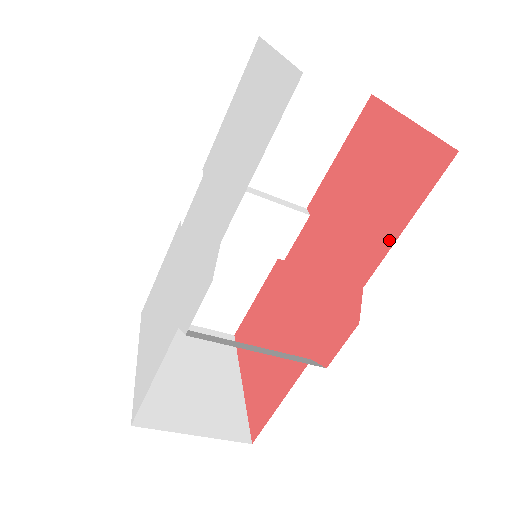
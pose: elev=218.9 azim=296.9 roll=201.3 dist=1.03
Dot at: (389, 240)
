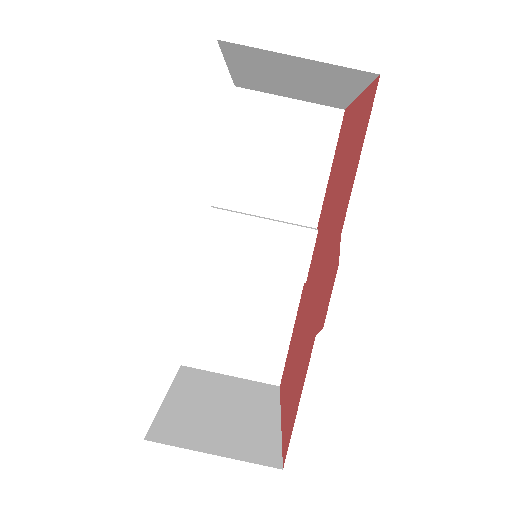
Dot at: (352, 181)
